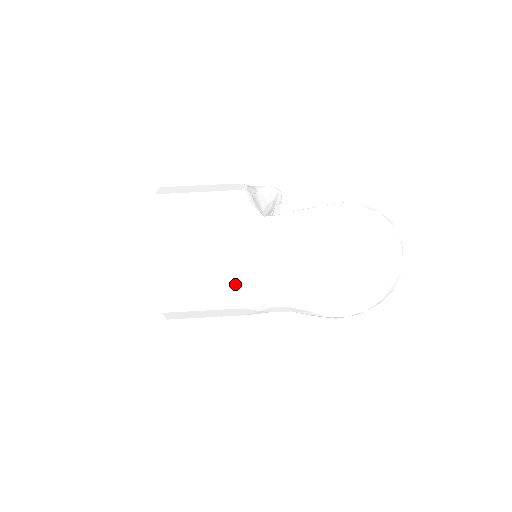
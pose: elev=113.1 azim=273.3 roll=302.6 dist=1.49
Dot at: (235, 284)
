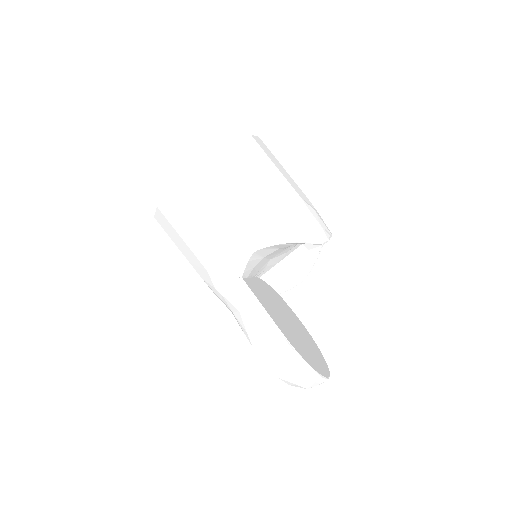
Dot at: occluded
